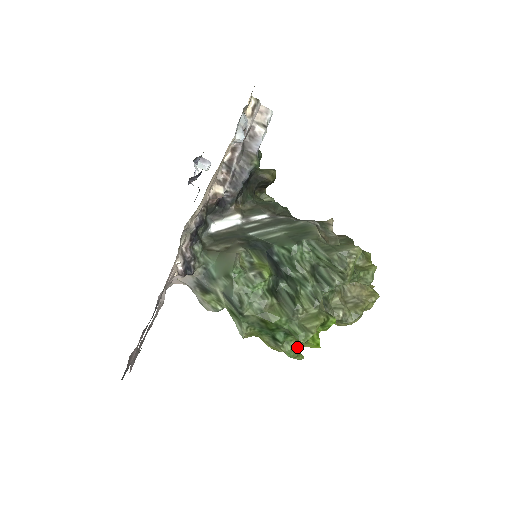
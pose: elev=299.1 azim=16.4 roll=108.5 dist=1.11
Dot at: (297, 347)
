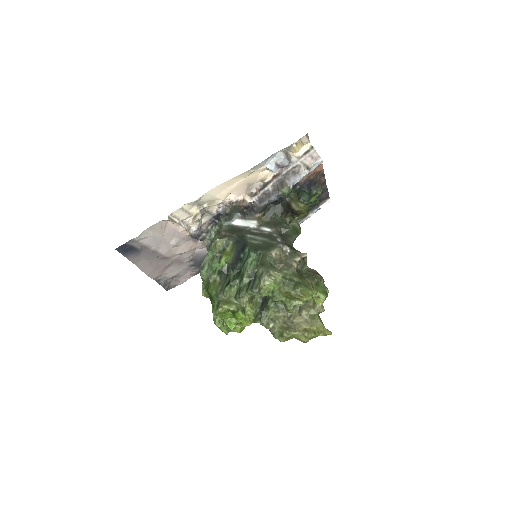
Dot at: occluded
